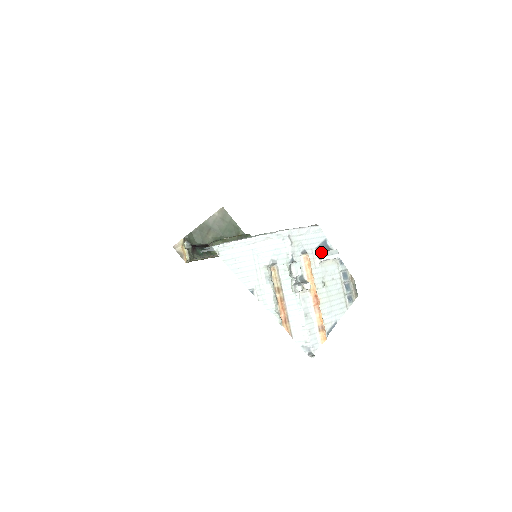
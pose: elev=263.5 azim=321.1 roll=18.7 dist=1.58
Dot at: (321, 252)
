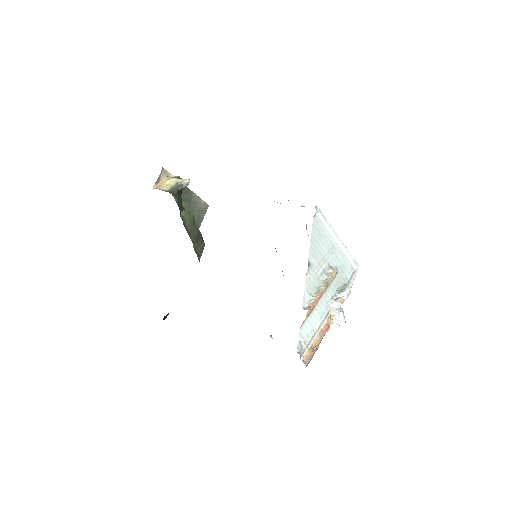
Dot at: occluded
